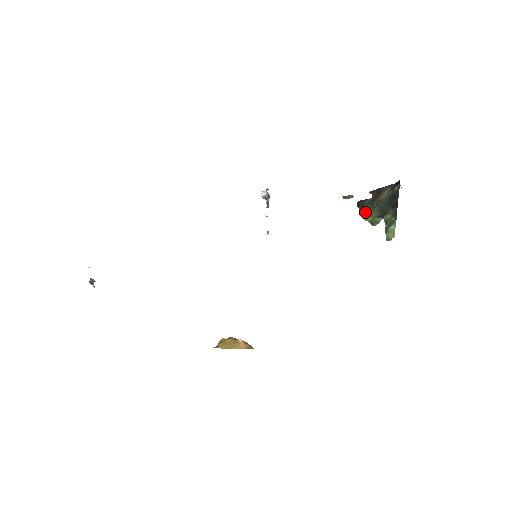
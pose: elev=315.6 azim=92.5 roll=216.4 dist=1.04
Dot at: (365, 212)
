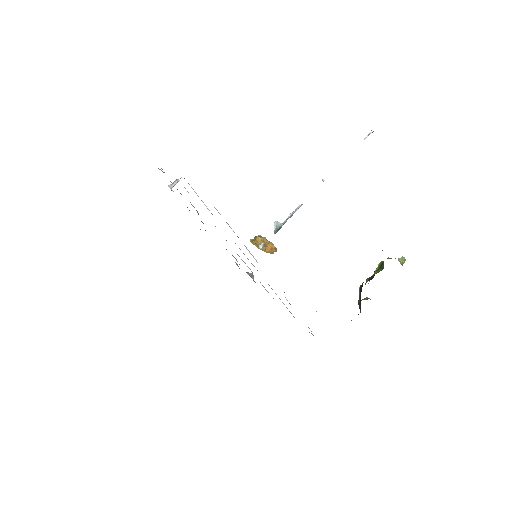
Dot at: occluded
